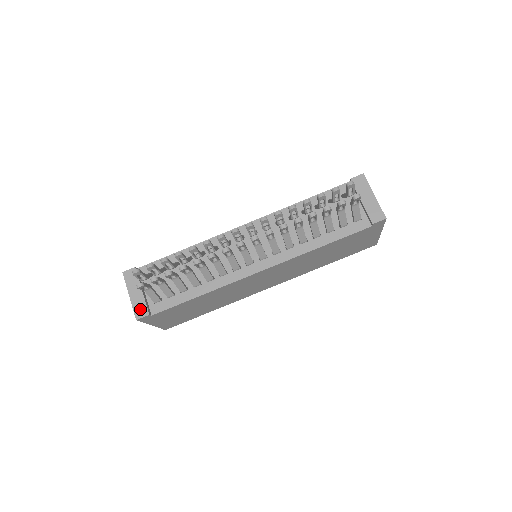
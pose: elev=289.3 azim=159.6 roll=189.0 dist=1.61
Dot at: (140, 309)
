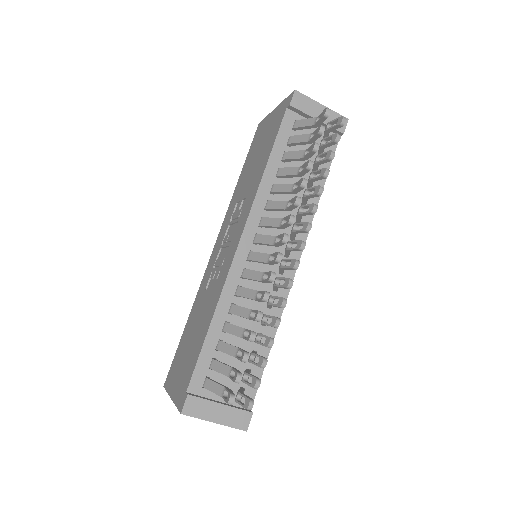
Dot at: (239, 419)
